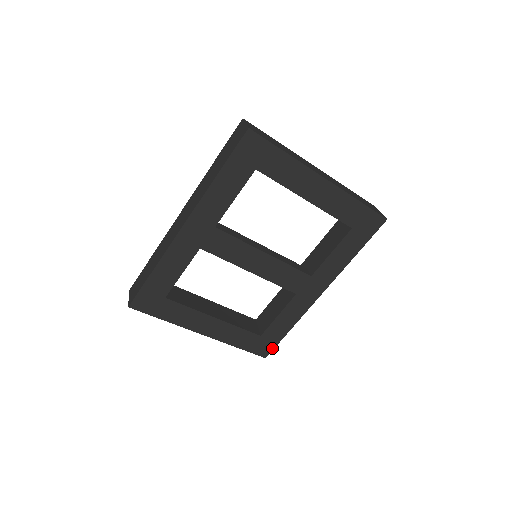
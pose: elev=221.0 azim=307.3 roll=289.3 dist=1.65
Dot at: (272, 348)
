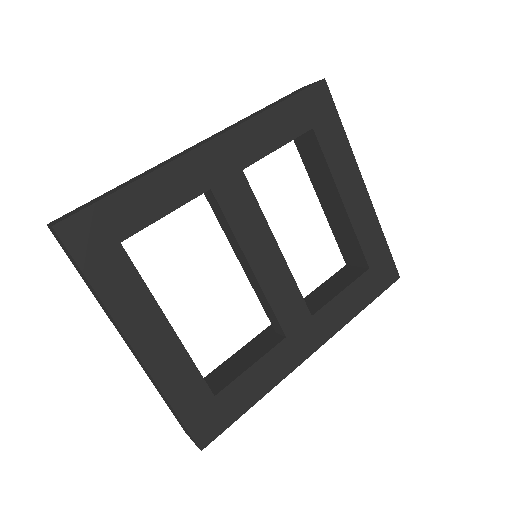
Dot at: (219, 431)
